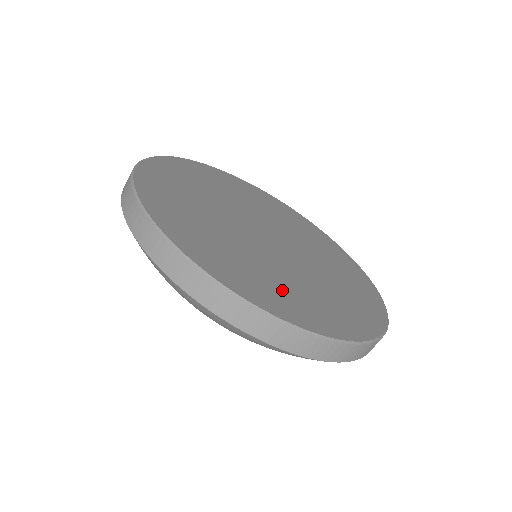
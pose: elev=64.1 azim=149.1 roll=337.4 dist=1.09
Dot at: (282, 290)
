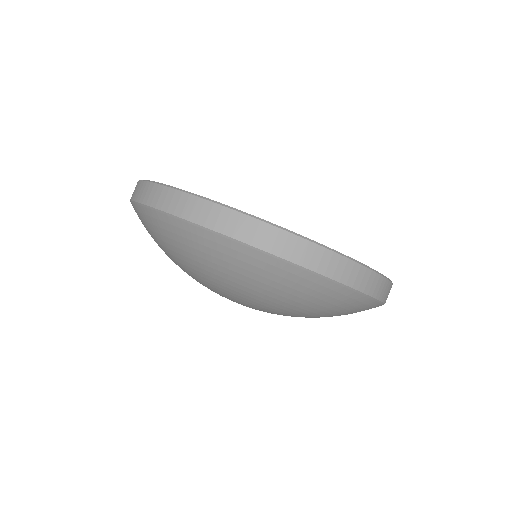
Dot at: occluded
